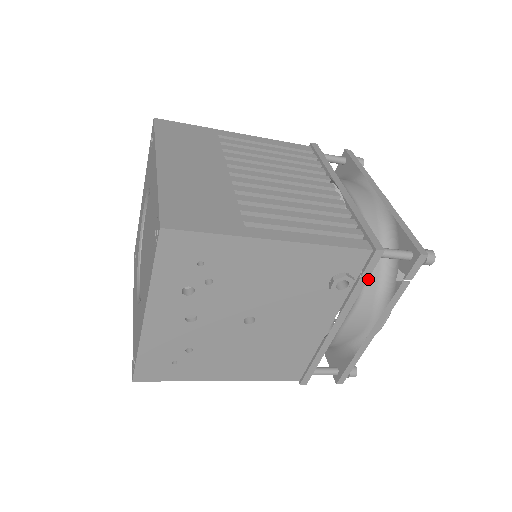
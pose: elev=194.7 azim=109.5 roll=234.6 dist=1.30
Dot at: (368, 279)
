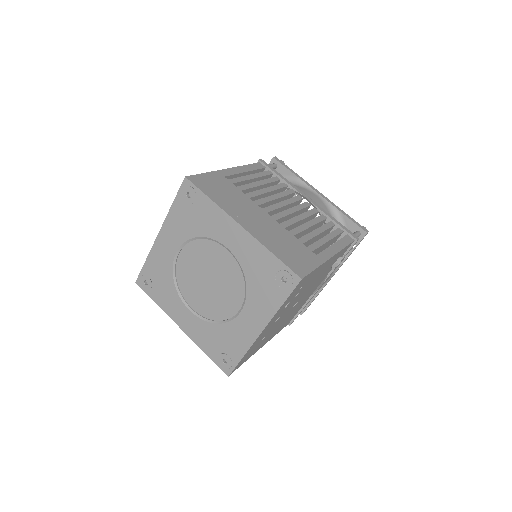
Dot at: occluded
